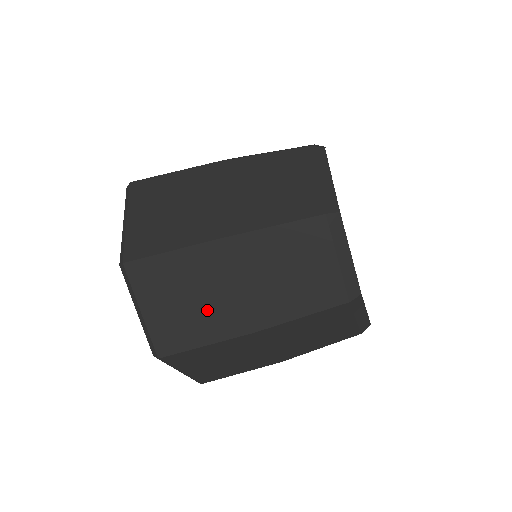
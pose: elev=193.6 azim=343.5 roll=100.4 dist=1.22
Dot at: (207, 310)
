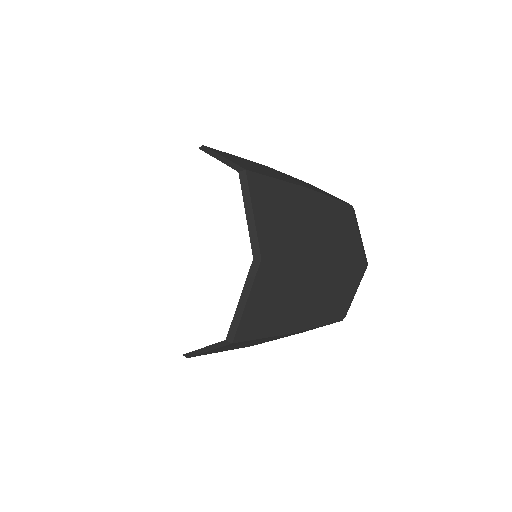
Dot at: (285, 311)
